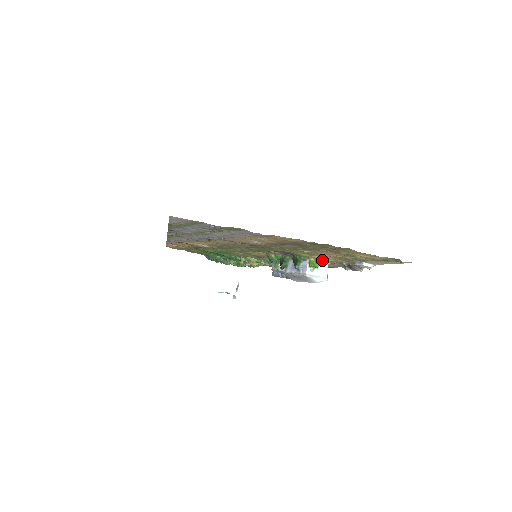
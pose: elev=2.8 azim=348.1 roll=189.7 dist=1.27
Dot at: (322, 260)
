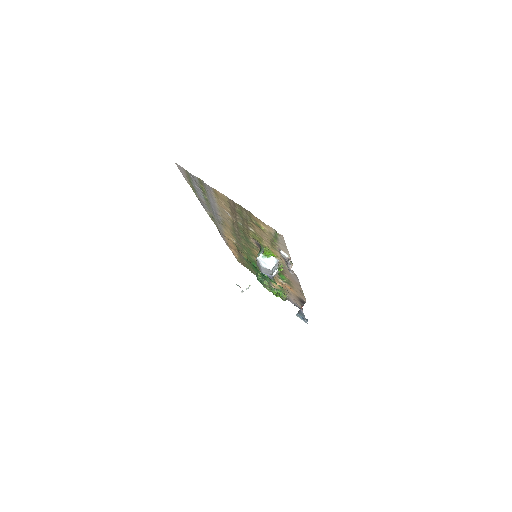
Dot at: (270, 251)
